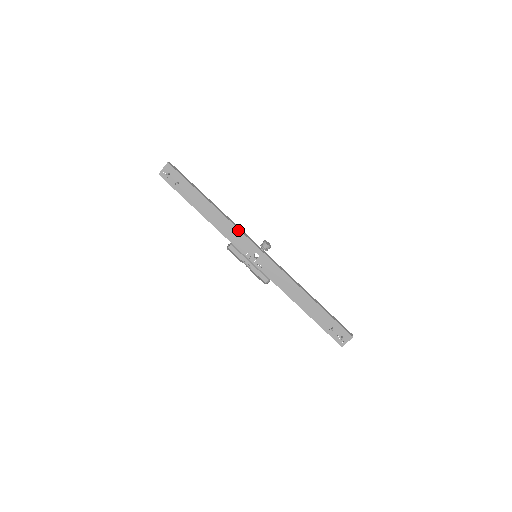
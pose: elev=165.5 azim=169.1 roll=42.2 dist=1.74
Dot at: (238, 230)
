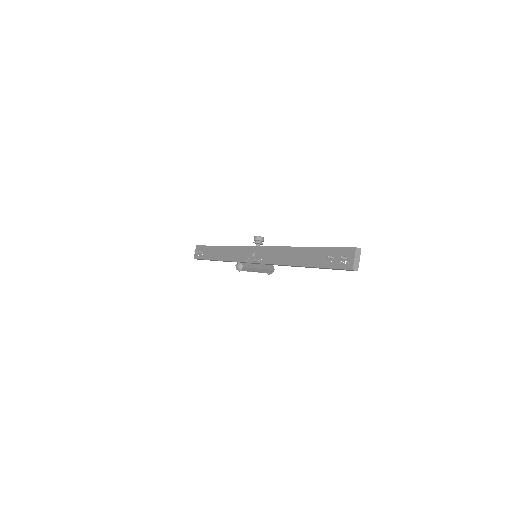
Dot at: (238, 247)
